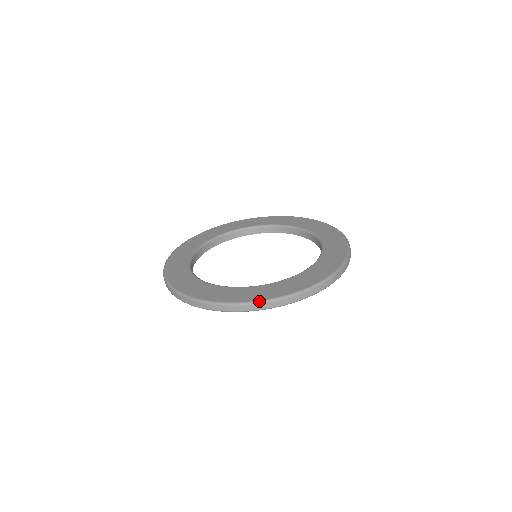
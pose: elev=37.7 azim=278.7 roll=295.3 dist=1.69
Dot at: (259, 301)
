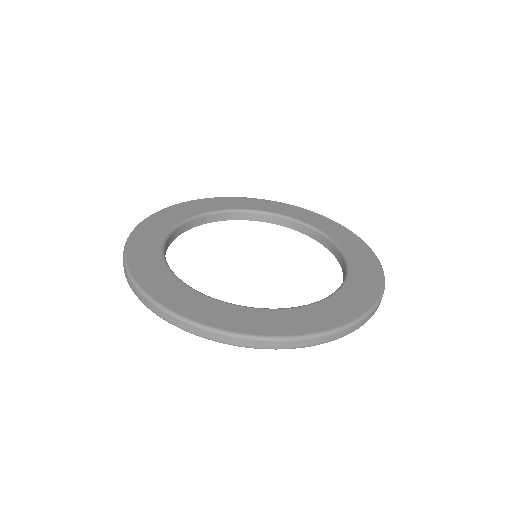
Dot at: (355, 321)
